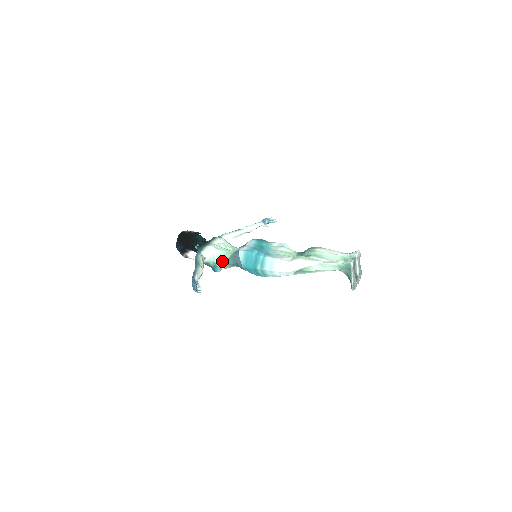
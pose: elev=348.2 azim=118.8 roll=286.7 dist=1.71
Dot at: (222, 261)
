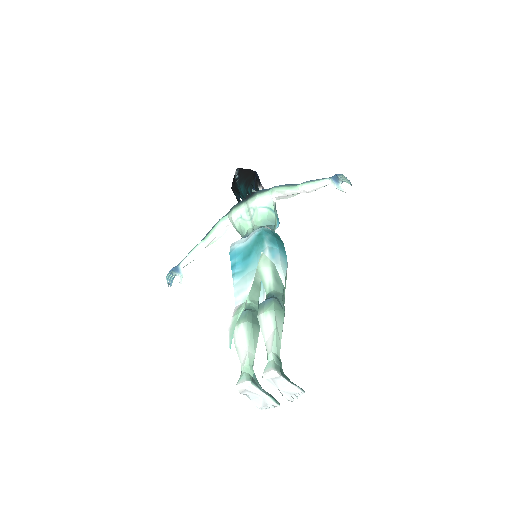
Dot at: occluded
